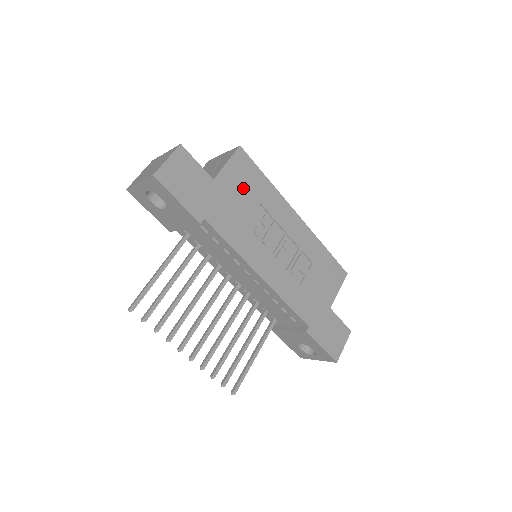
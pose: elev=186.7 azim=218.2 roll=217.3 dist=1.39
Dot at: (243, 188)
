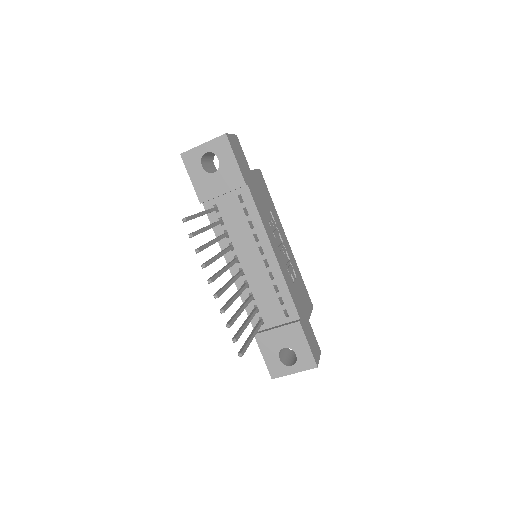
Dot at: (263, 192)
